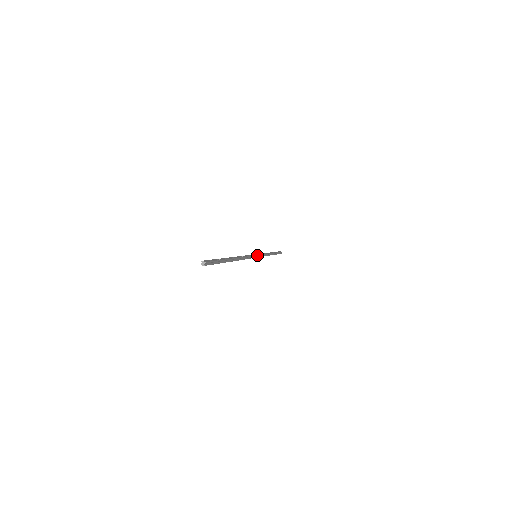
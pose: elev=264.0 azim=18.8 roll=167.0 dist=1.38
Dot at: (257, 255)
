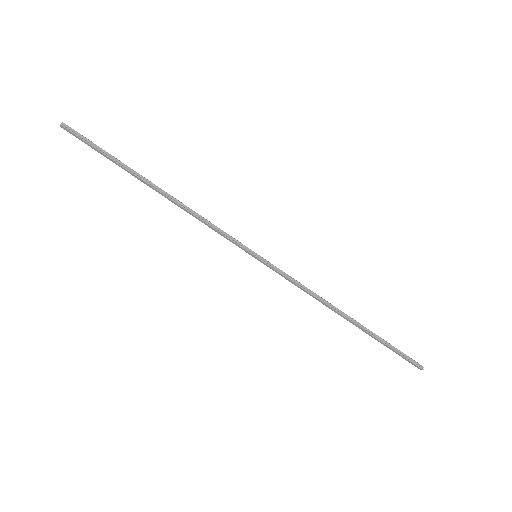
Dot at: (256, 253)
